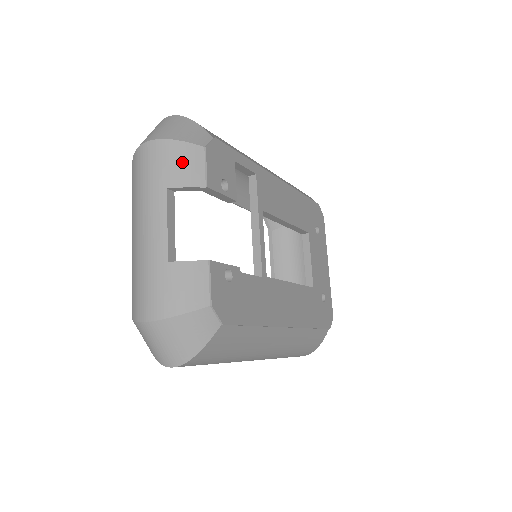
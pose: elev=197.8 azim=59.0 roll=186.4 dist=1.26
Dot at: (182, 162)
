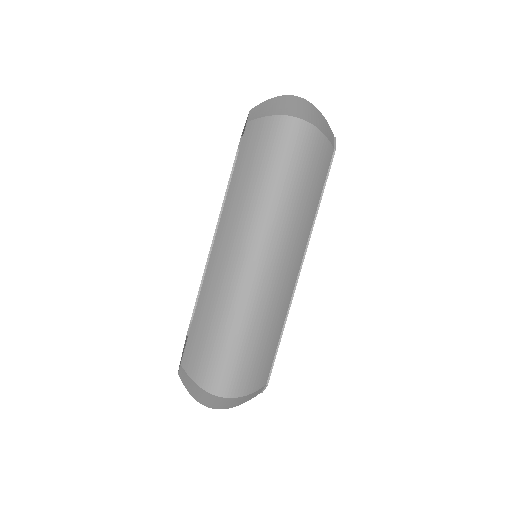
Dot at: occluded
